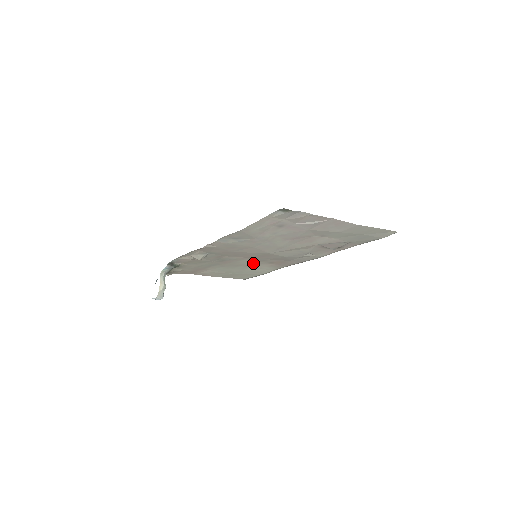
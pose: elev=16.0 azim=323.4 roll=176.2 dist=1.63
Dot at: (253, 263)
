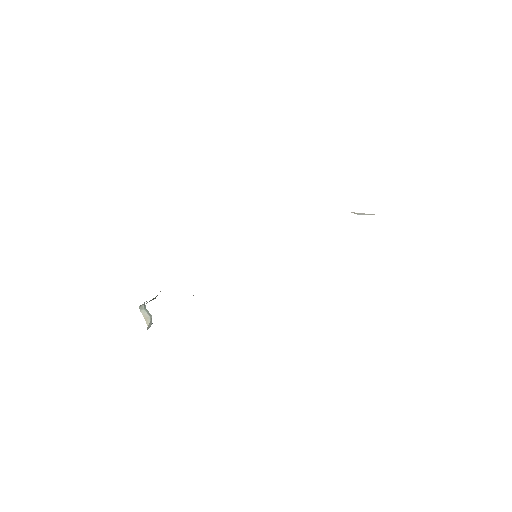
Dot at: occluded
